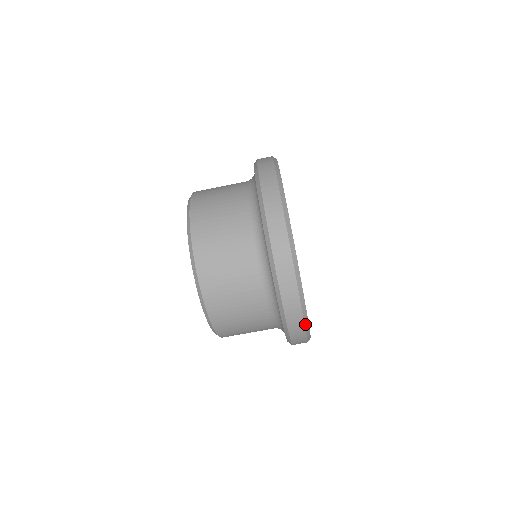
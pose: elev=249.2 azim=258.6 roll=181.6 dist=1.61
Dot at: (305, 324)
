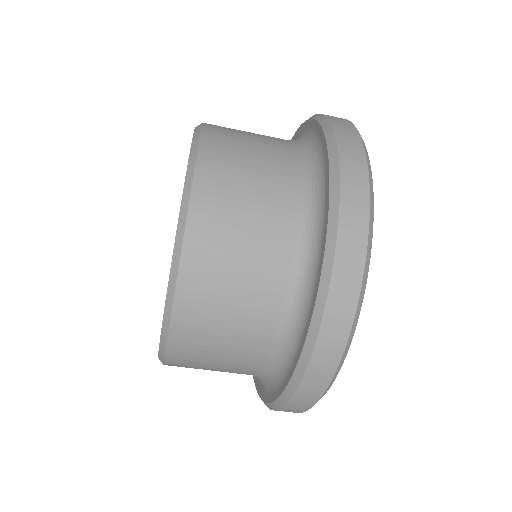
Dot at: (350, 333)
